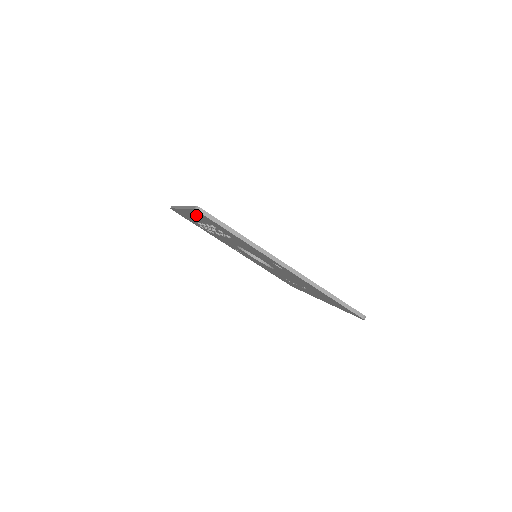
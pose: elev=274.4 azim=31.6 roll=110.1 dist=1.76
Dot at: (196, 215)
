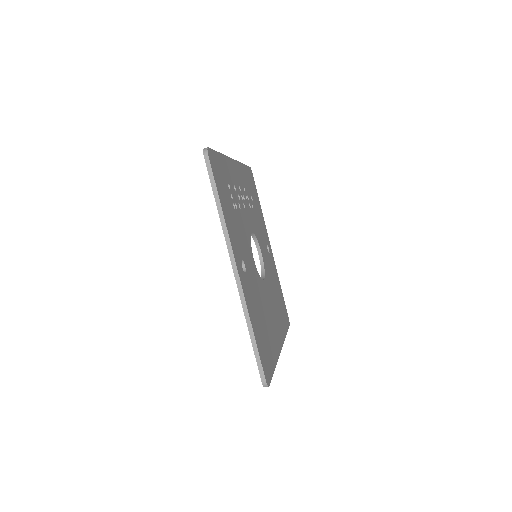
Dot at: occluded
